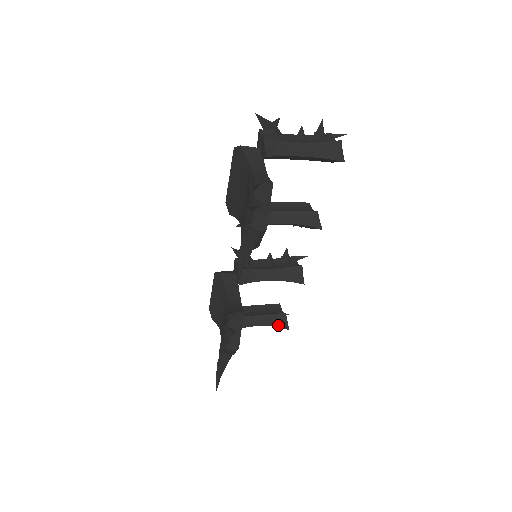
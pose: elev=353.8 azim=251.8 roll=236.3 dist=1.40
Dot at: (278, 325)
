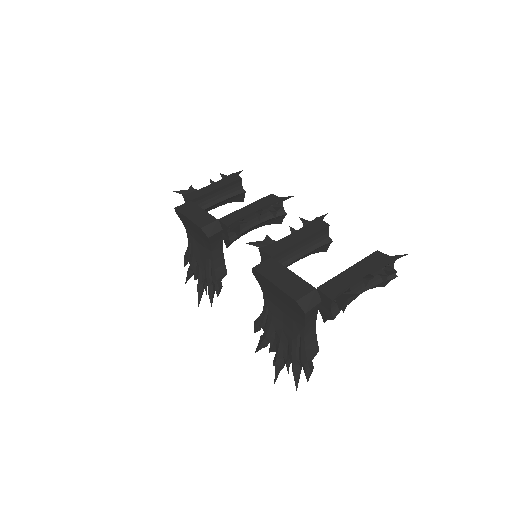
Dot at: (235, 201)
